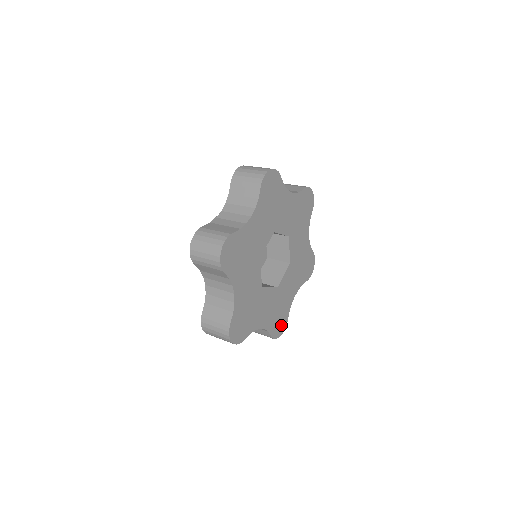
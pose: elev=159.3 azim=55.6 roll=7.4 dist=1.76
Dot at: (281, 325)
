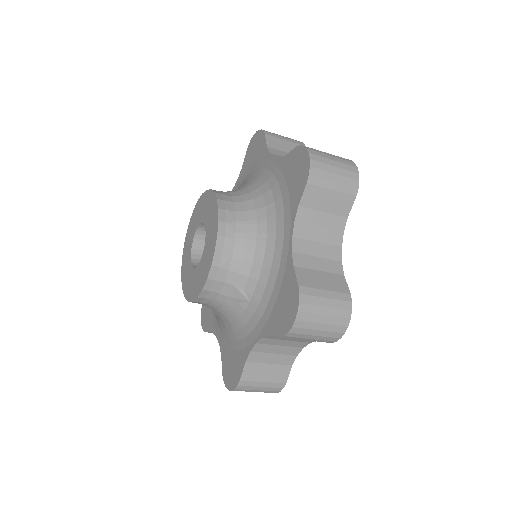
Dot at: occluded
